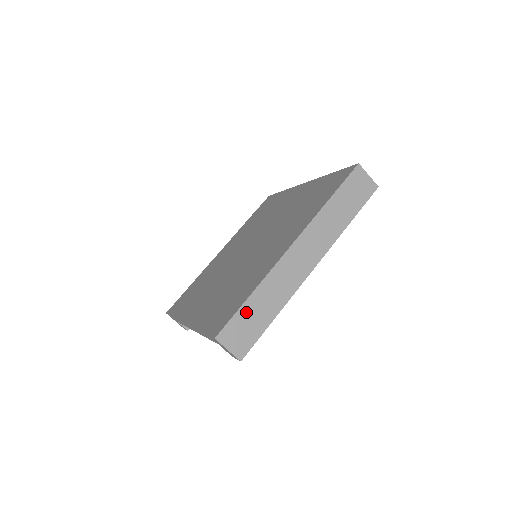
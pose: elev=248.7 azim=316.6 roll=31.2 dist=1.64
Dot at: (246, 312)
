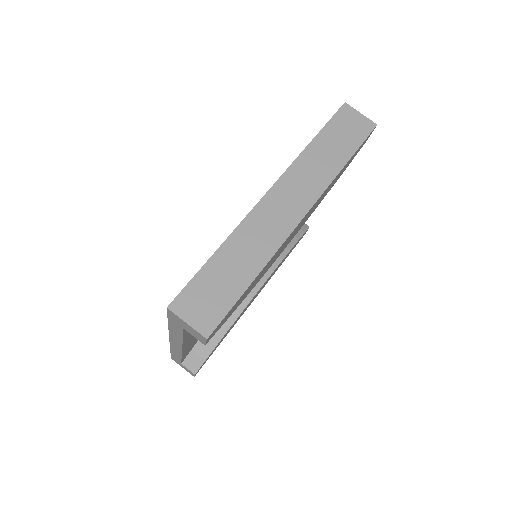
Dot at: (210, 273)
